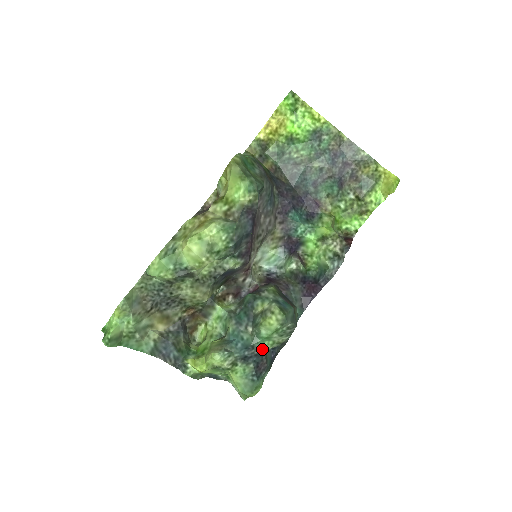
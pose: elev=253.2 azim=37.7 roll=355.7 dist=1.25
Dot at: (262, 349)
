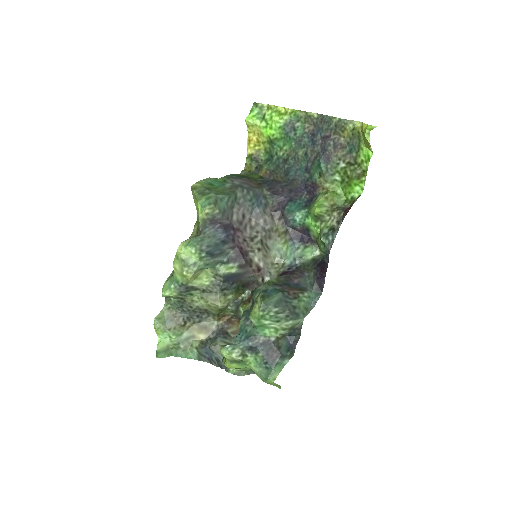
Dot at: (266, 337)
